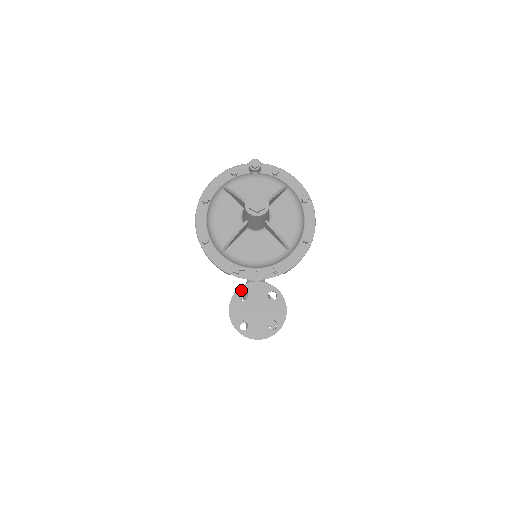
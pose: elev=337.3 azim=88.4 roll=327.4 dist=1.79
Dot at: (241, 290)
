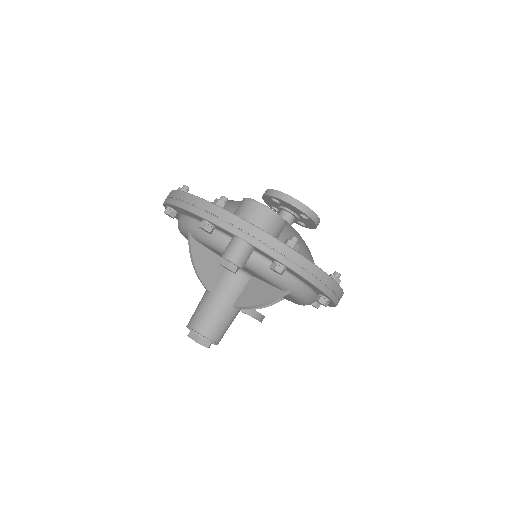
Dot at: occluded
